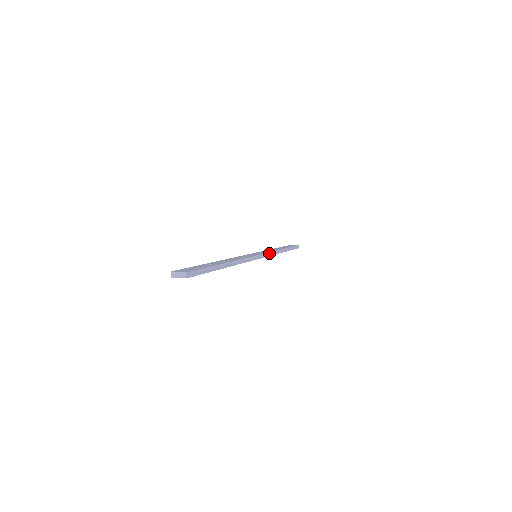
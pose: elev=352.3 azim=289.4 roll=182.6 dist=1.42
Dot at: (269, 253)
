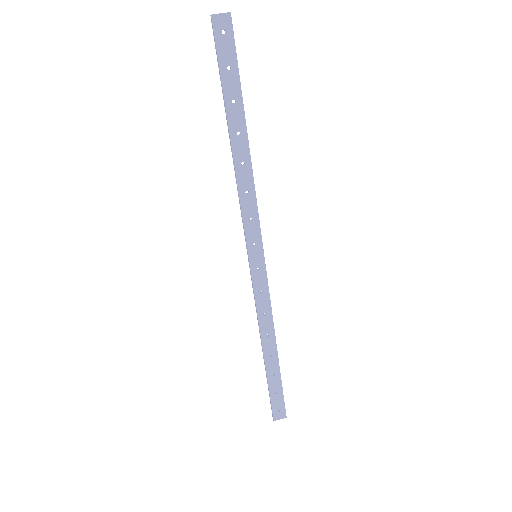
Dot at: (259, 222)
